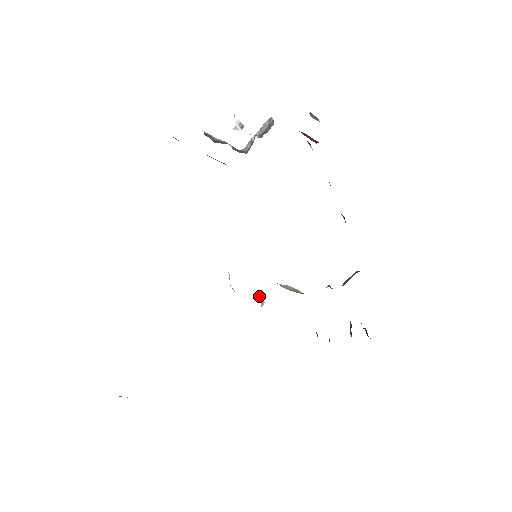
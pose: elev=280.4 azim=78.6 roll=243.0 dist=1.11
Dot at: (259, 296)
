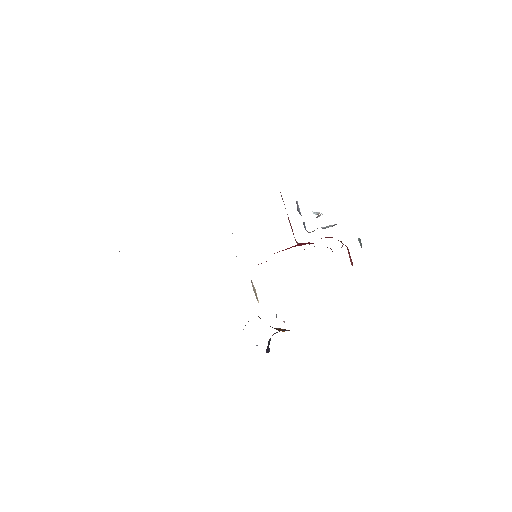
Dot at: occluded
